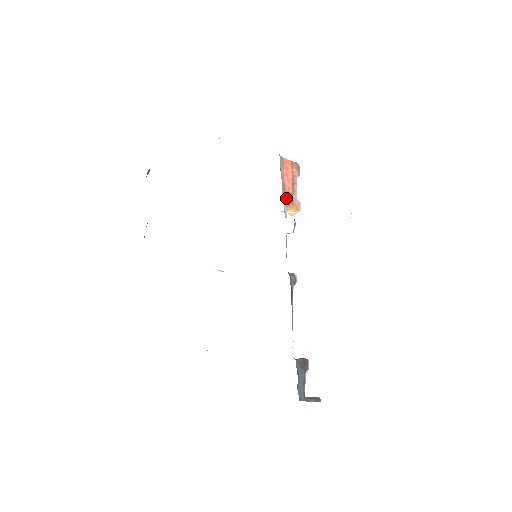
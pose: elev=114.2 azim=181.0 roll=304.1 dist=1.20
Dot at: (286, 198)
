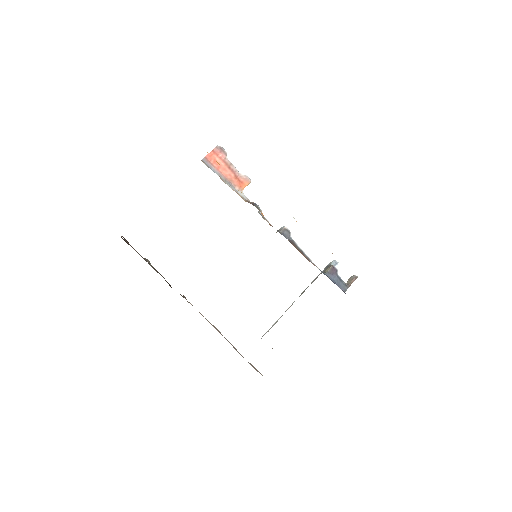
Dot at: (235, 185)
